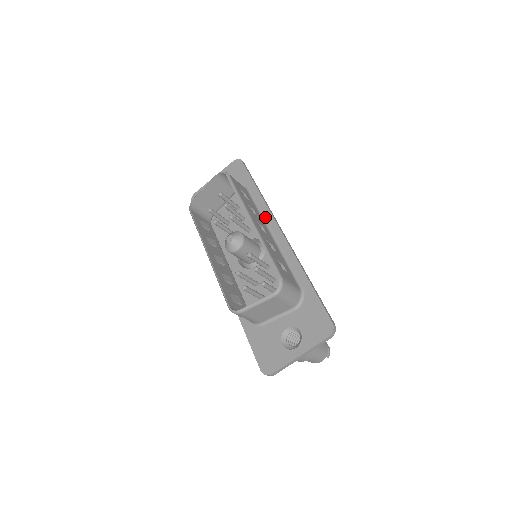
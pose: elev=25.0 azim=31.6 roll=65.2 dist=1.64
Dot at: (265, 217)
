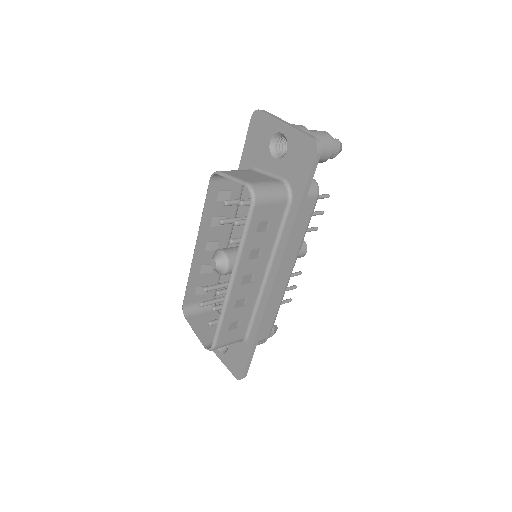
Dot at: (276, 253)
